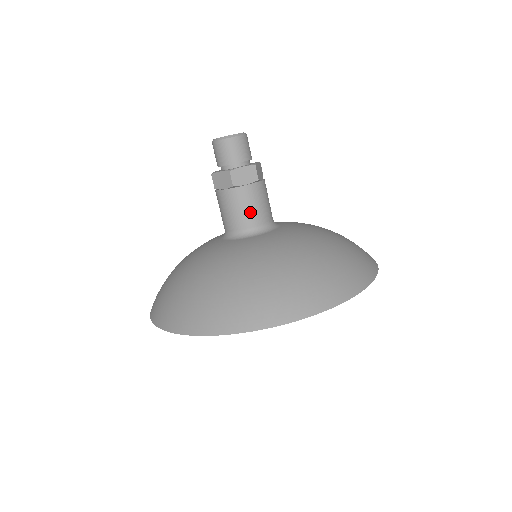
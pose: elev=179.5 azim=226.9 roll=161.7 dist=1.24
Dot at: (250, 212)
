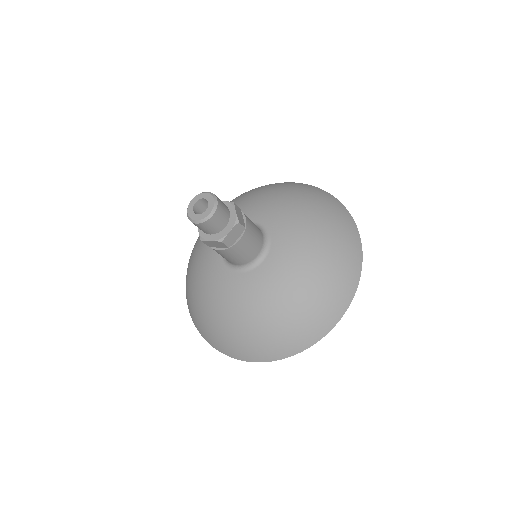
Dot at: (228, 259)
